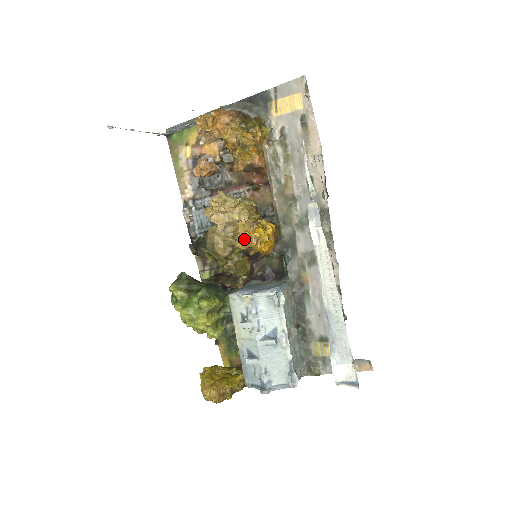
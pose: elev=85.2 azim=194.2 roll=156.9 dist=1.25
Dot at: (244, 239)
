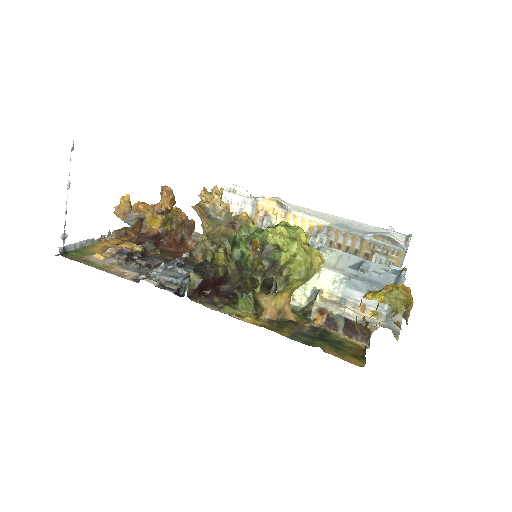
Dot at: (246, 215)
